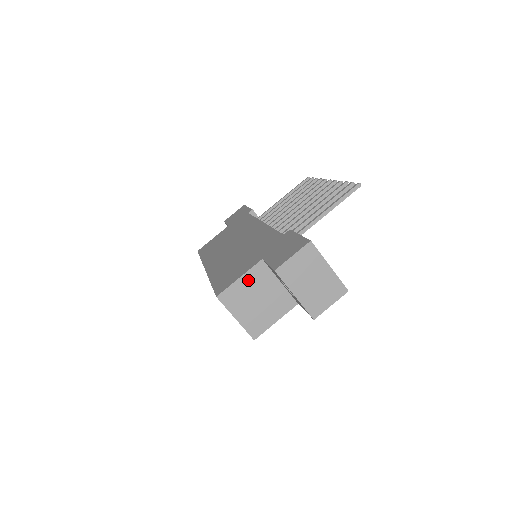
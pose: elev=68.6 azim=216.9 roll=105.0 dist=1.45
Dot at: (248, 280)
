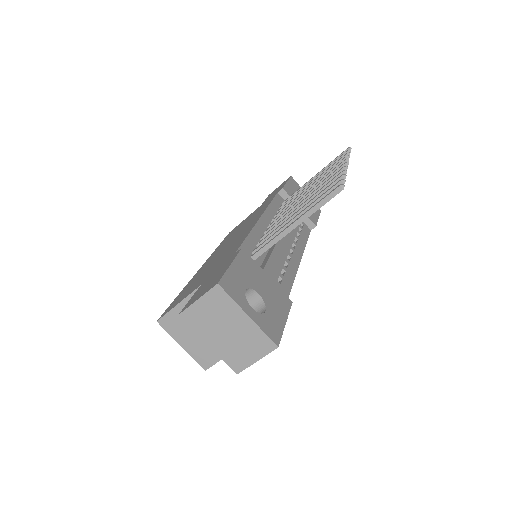
Dot at: occluded
